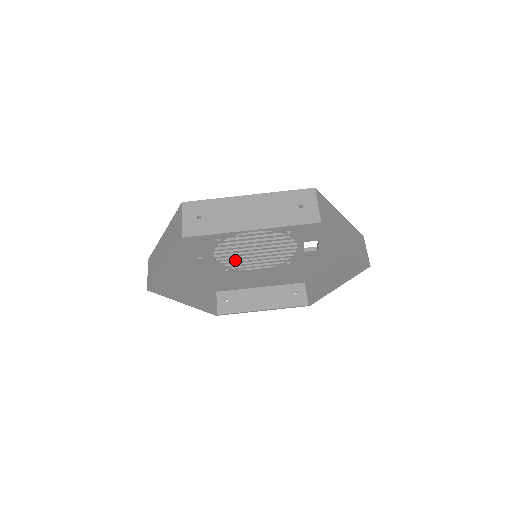
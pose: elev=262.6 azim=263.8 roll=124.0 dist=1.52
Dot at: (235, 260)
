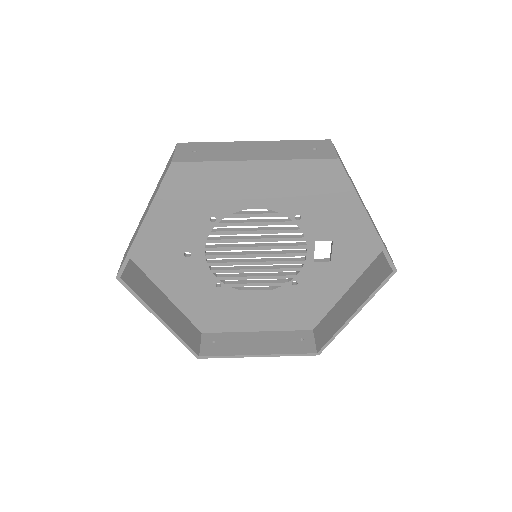
Dot at: (230, 268)
